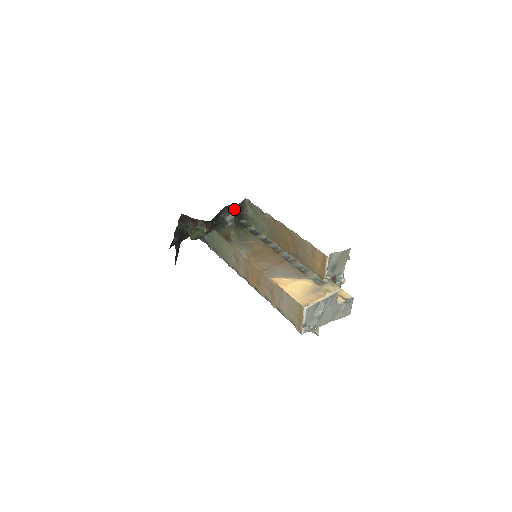
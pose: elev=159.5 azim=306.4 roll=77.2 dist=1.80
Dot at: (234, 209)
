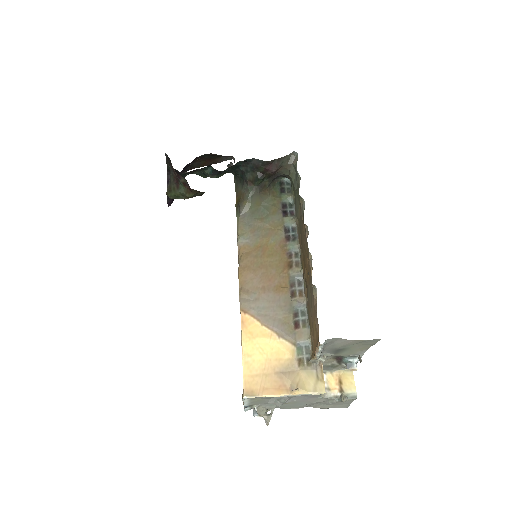
Dot at: (262, 166)
